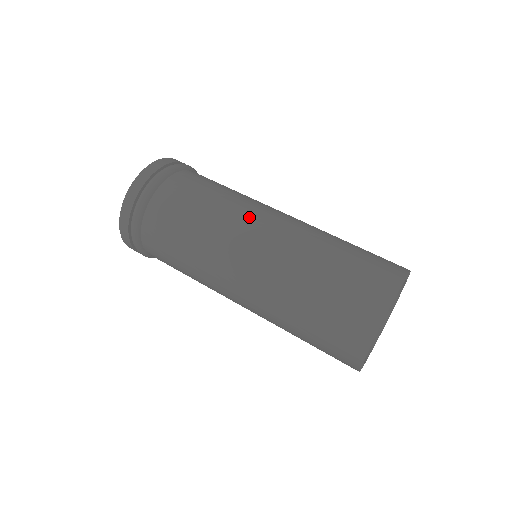
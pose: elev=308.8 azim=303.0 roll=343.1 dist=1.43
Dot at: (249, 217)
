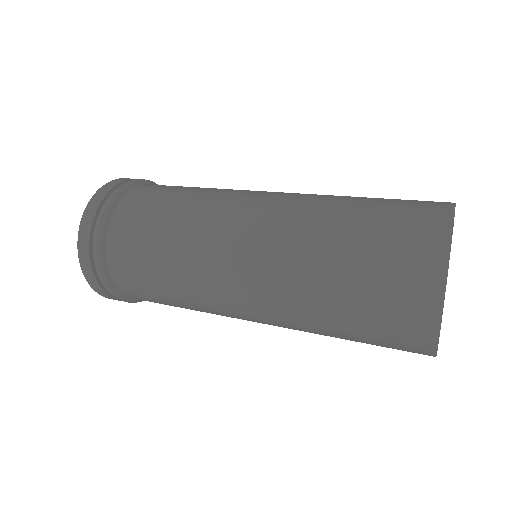
Dot at: occluded
